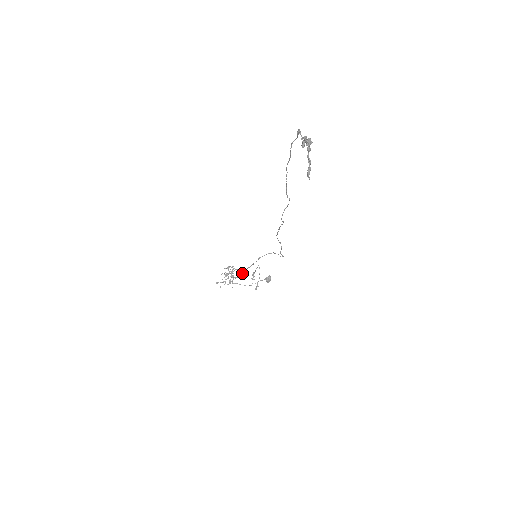
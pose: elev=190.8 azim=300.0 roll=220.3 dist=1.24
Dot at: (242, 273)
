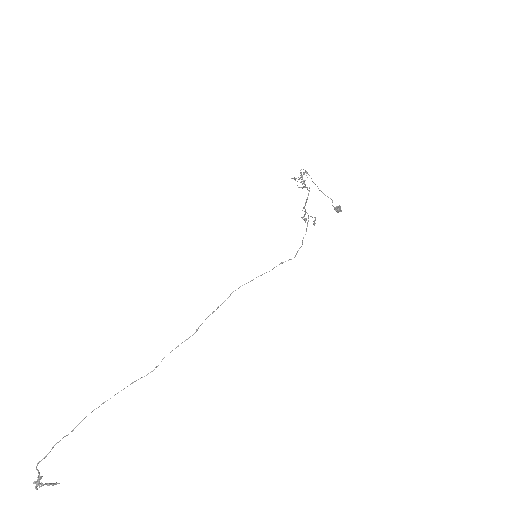
Dot at: (309, 191)
